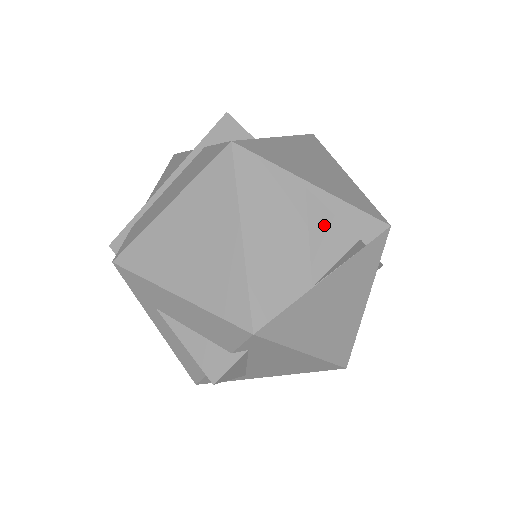
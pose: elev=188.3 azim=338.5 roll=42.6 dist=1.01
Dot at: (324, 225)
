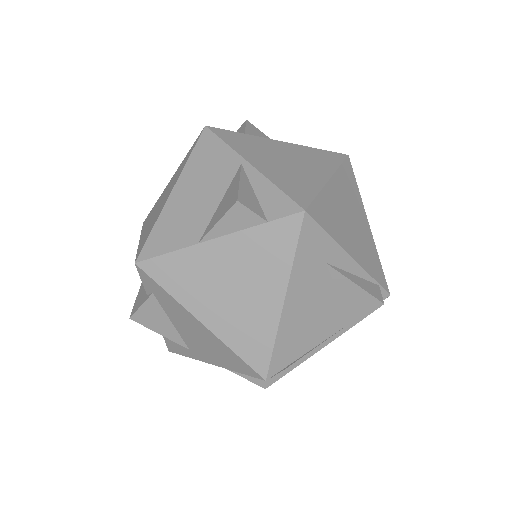
Dot at: (231, 192)
